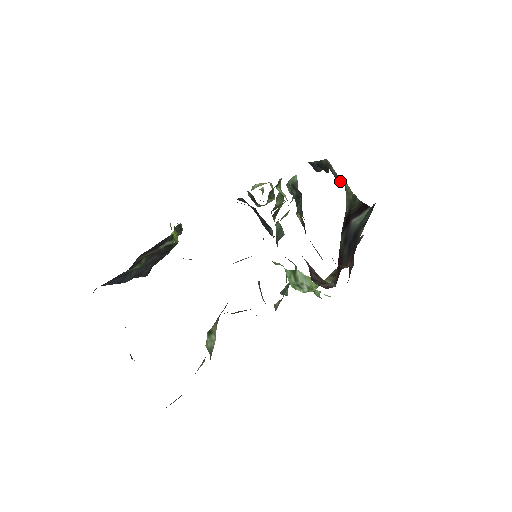
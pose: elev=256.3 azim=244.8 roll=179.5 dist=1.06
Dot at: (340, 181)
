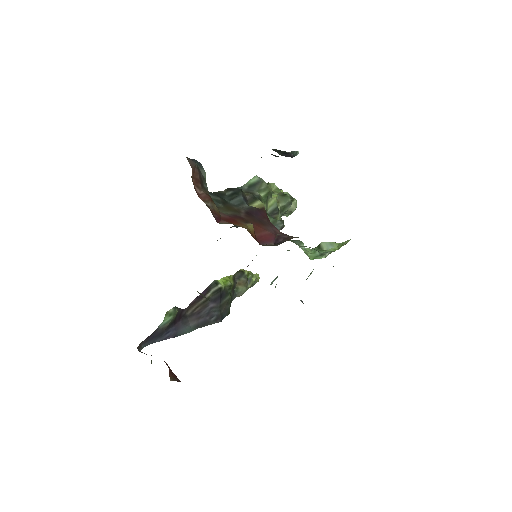
Dot at: (274, 155)
